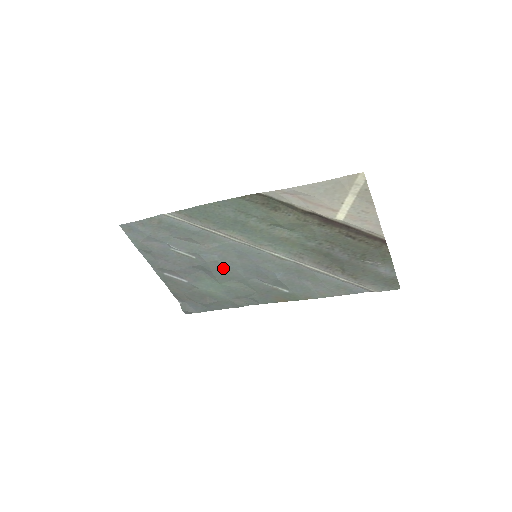
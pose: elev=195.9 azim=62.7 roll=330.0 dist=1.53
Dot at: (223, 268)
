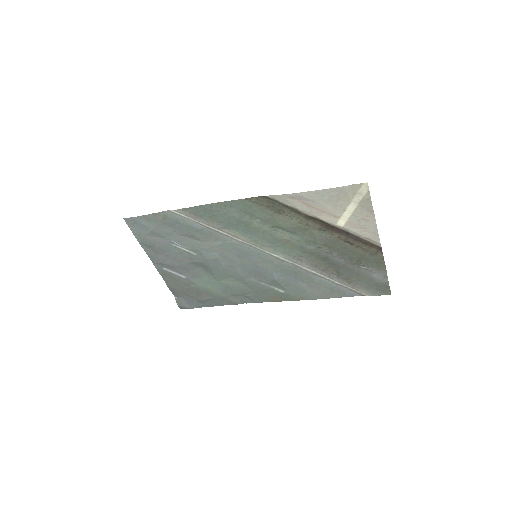
Dot at: (222, 266)
